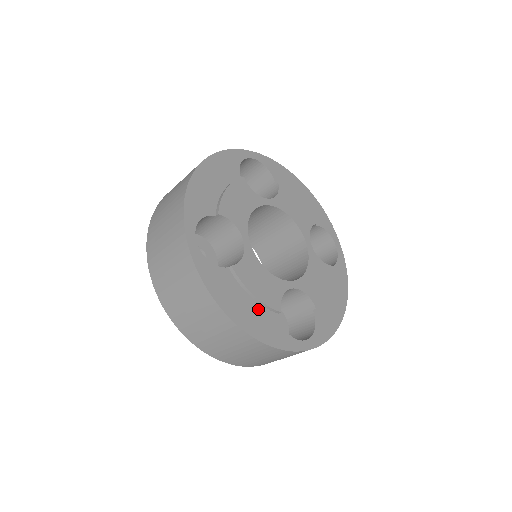
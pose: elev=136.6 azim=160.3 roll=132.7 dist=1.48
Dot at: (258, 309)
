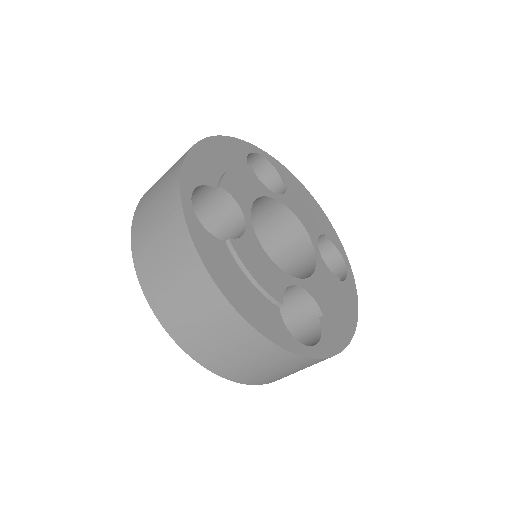
Dot at: (256, 295)
